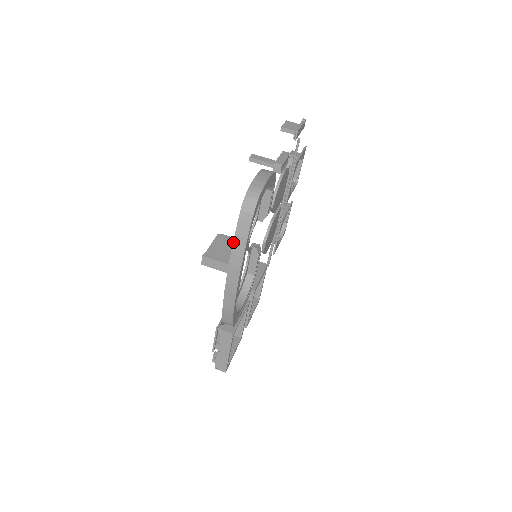
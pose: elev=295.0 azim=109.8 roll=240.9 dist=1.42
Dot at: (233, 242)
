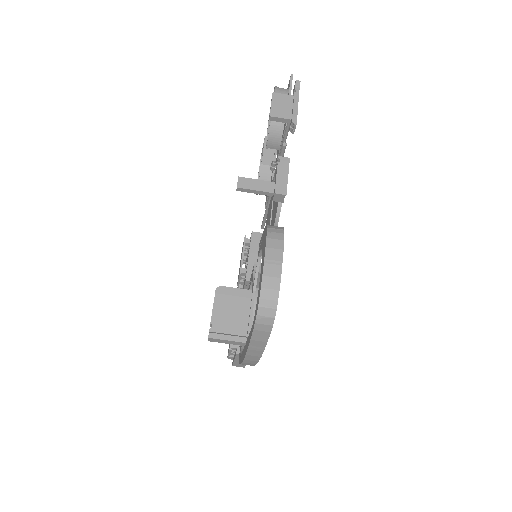
Dot at: (249, 343)
